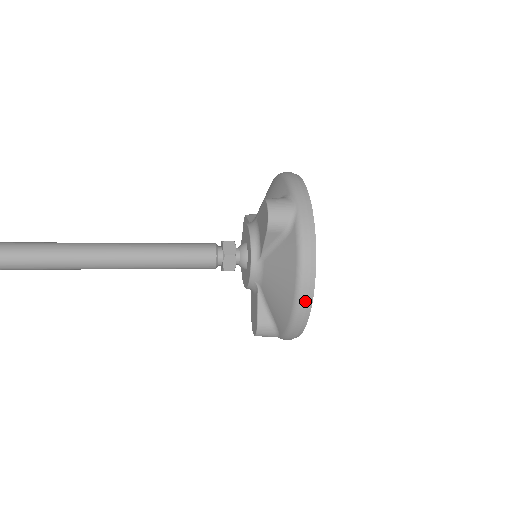
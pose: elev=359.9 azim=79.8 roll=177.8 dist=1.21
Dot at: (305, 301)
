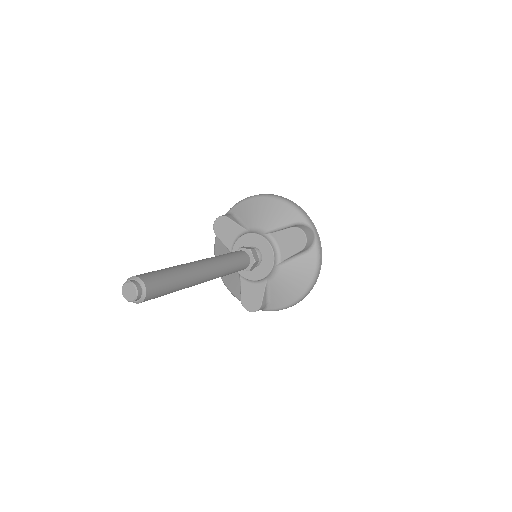
Dot at: occluded
